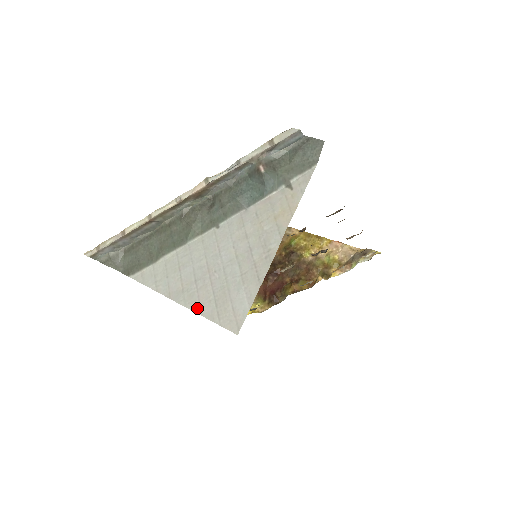
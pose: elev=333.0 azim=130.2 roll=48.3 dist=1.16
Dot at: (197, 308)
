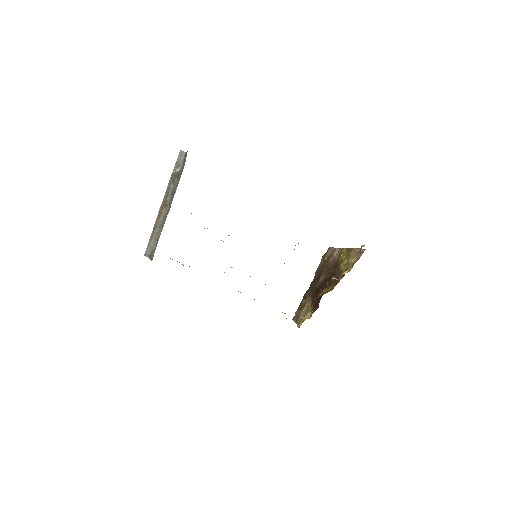
Dot at: occluded
